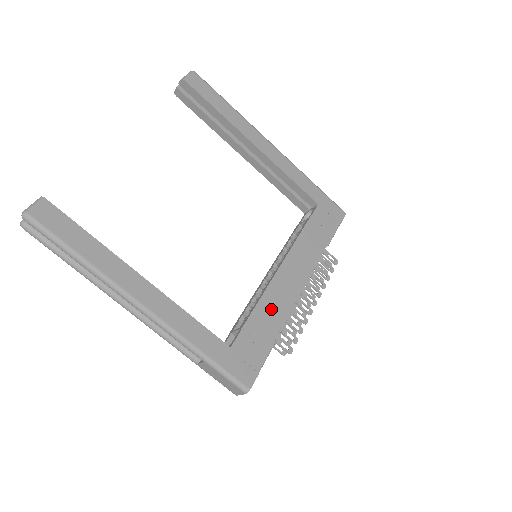
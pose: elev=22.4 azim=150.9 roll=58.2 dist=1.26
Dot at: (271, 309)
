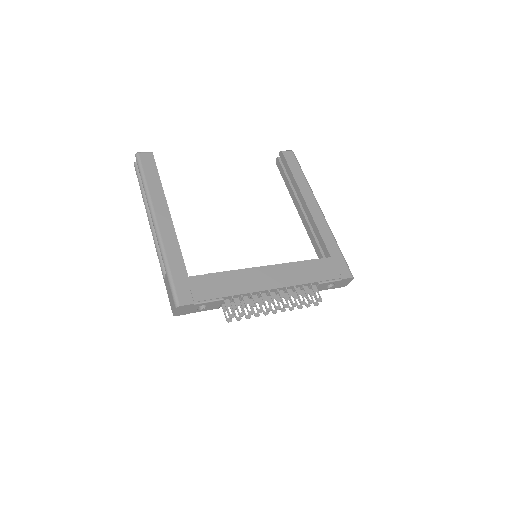
Dot at: (236, 281)
